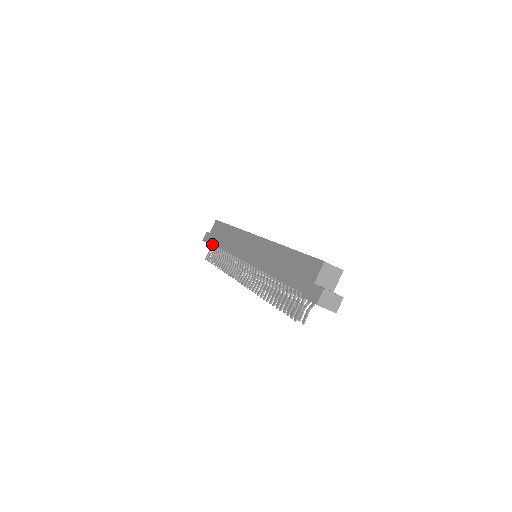
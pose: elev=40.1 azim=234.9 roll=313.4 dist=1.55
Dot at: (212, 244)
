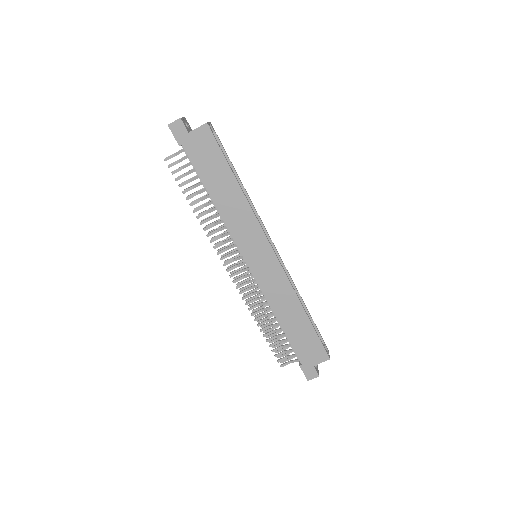
Dot at: (188, 157)
